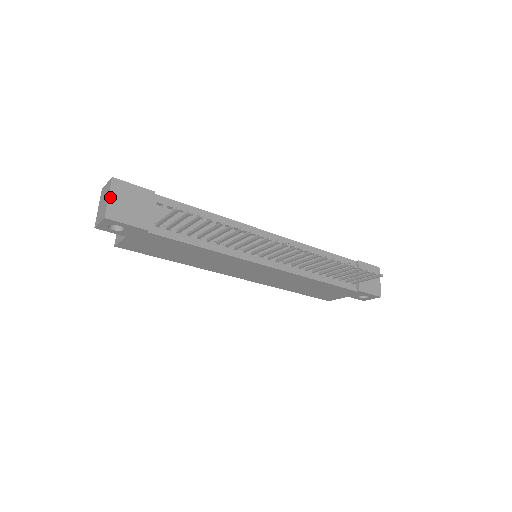
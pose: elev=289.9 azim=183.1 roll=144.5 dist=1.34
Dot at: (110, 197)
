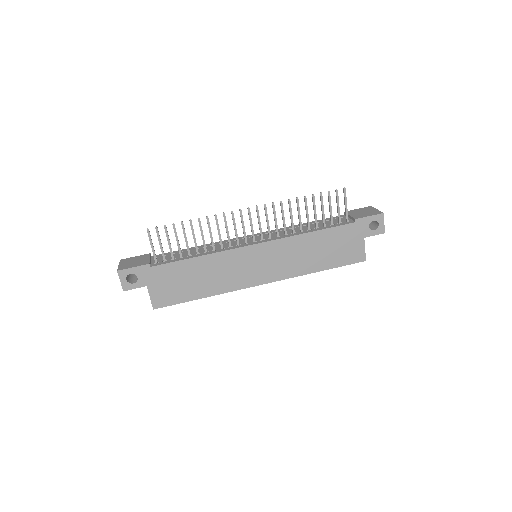
Dot at: (120, 265)
